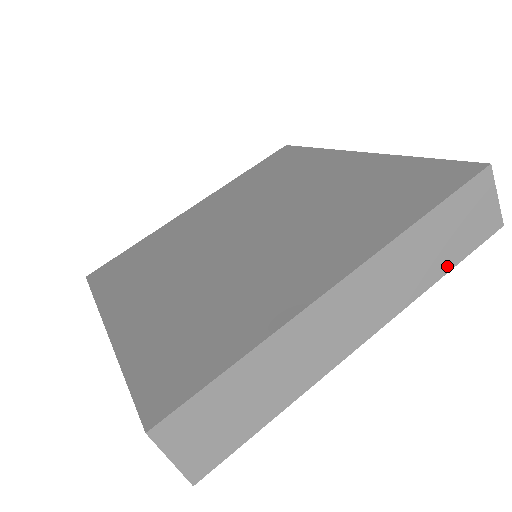
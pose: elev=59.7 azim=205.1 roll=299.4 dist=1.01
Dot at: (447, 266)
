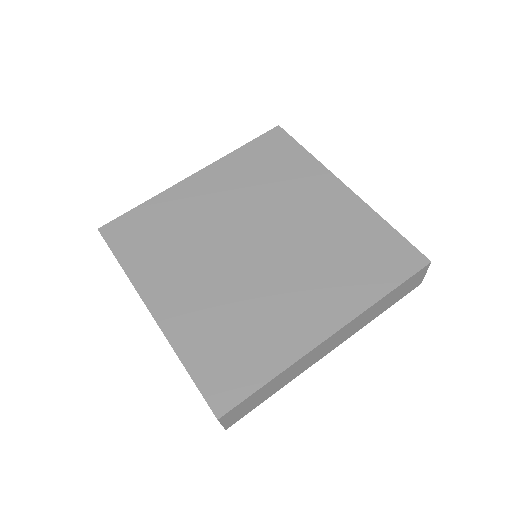
Dot at: (384, 310)
